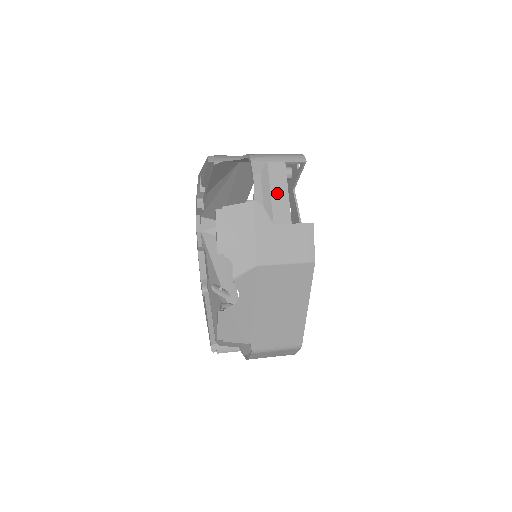
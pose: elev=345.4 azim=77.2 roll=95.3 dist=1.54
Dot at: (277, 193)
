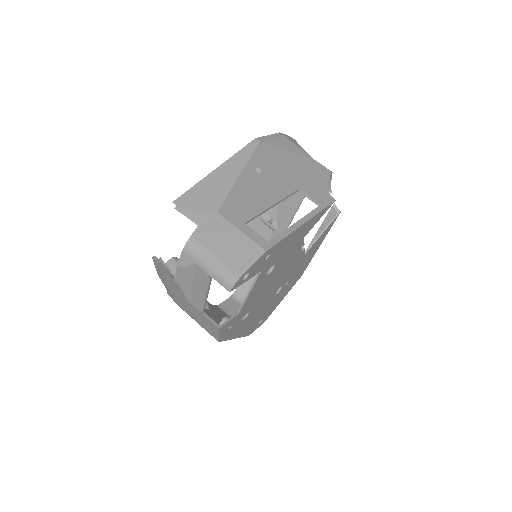
Dot at: (197, 288)
